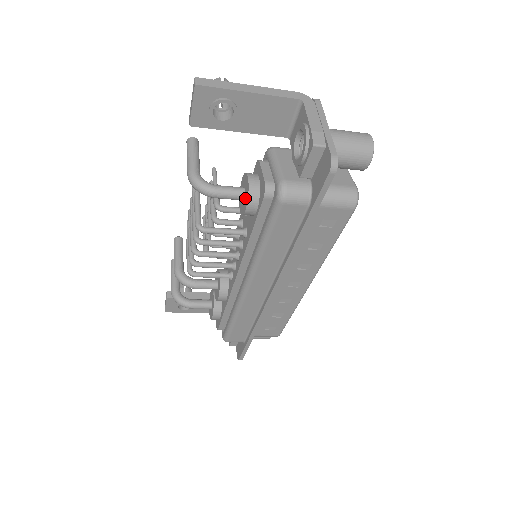
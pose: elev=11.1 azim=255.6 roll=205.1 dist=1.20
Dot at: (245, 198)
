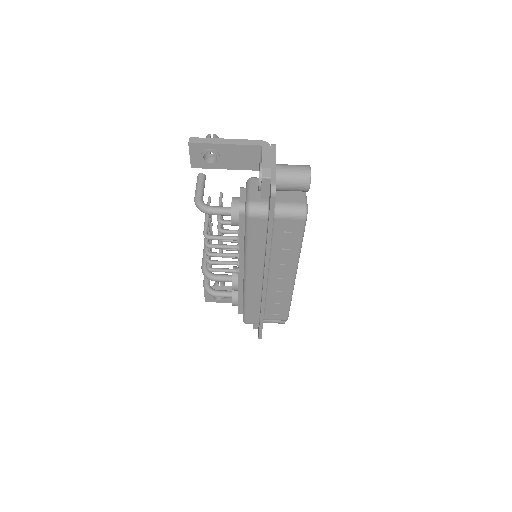
Dot at: occluded
